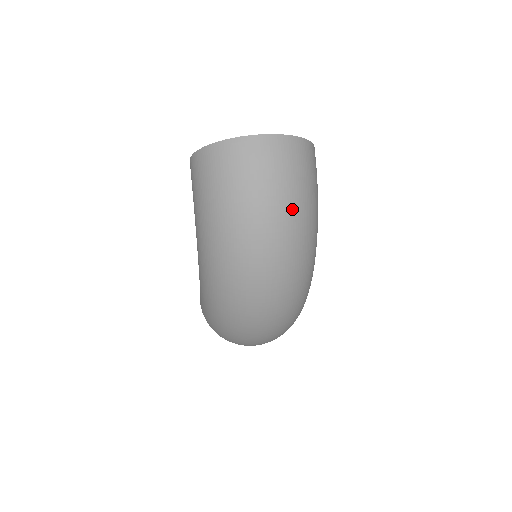
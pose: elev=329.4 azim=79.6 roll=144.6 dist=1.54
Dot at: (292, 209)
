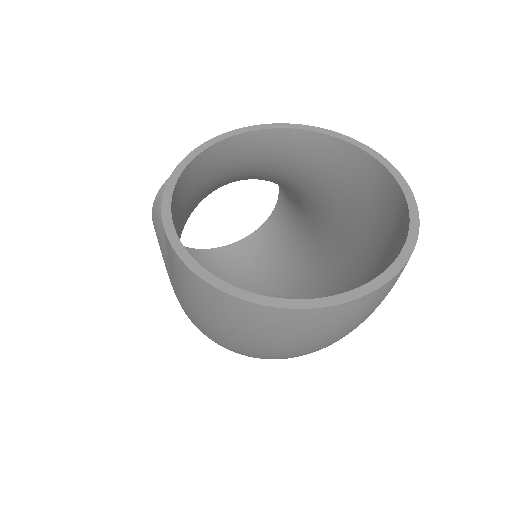
Dot at: occluded
